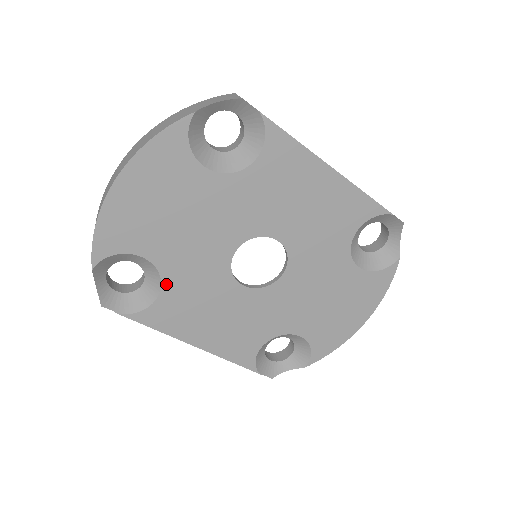
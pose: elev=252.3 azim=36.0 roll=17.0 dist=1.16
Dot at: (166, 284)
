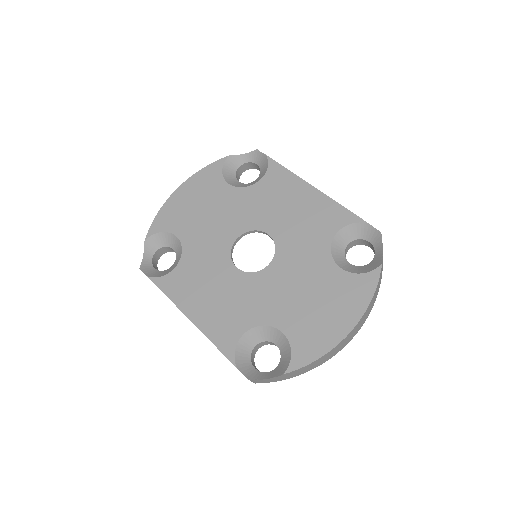
Dot at: (184, 258)
